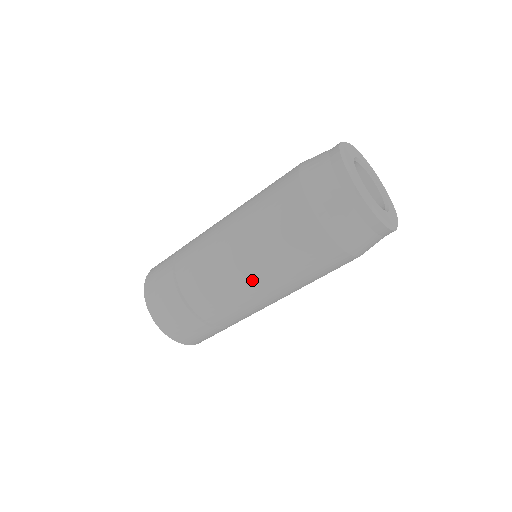
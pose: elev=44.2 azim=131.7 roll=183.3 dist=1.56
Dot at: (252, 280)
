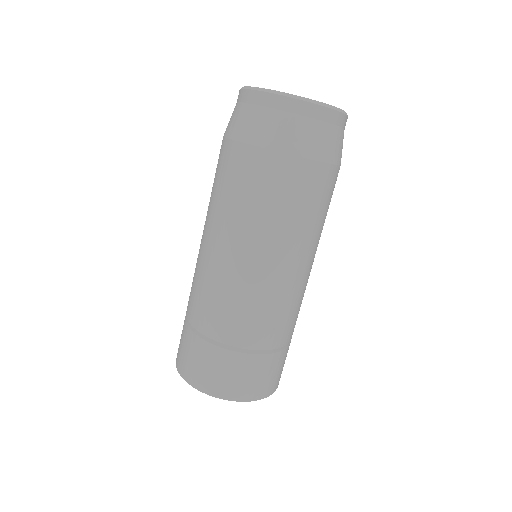
Dot at: (291, 267)
